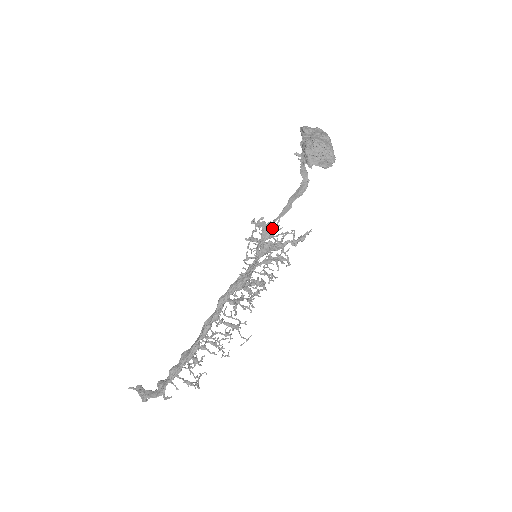
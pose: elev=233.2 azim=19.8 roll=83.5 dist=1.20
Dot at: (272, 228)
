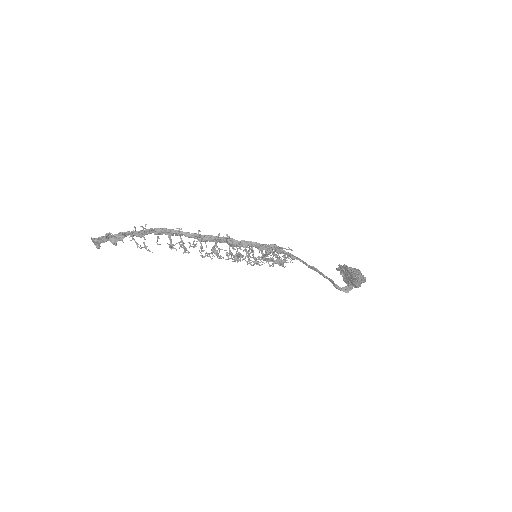
Dot at: (284, 251)
